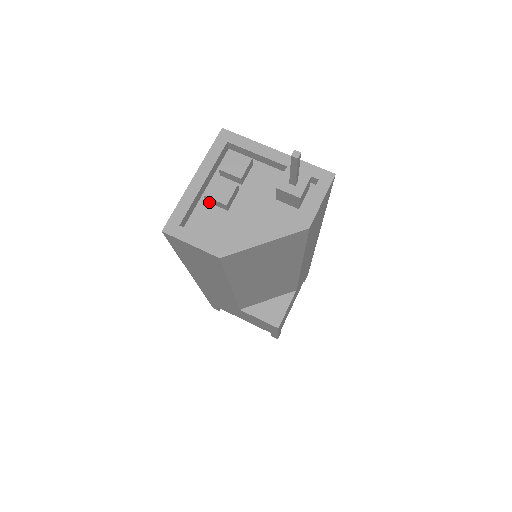
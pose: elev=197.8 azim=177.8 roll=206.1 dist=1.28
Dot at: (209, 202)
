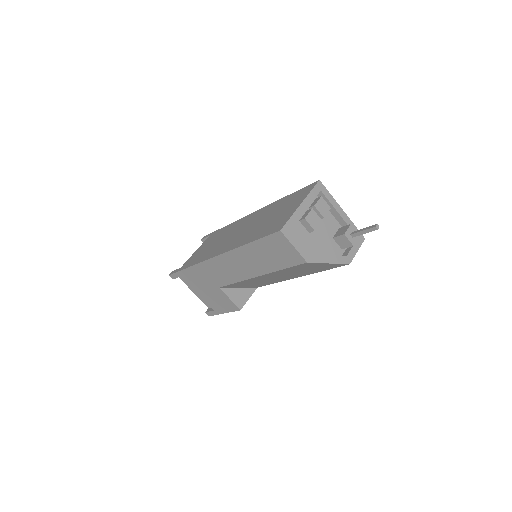
Dot at: (301, 222)
